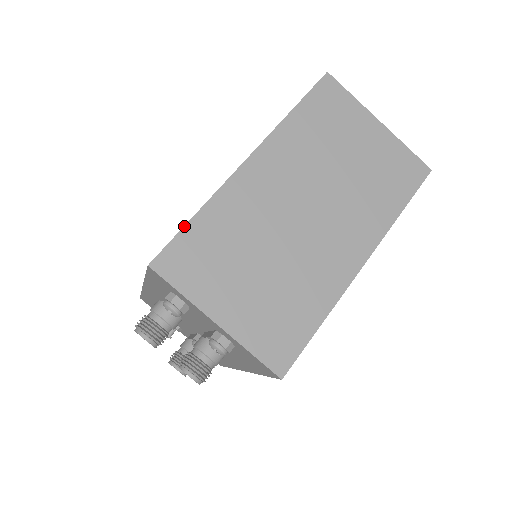
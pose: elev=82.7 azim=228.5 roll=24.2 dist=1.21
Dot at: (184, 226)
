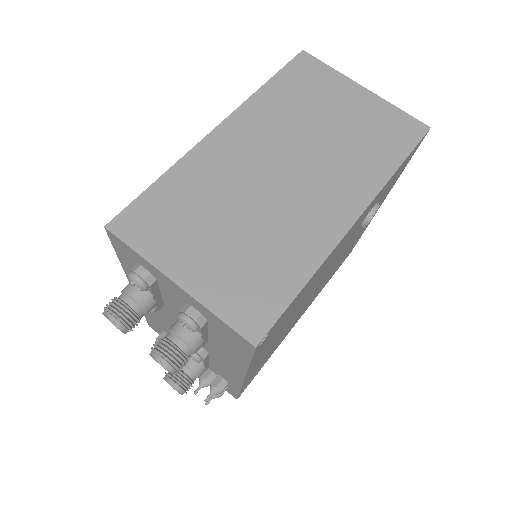
Dot at: (146, 189)
